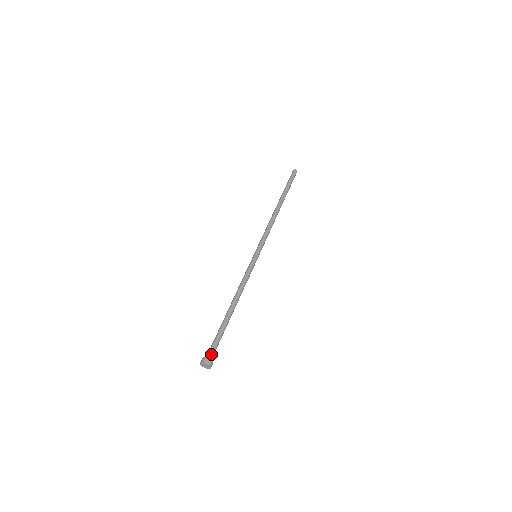
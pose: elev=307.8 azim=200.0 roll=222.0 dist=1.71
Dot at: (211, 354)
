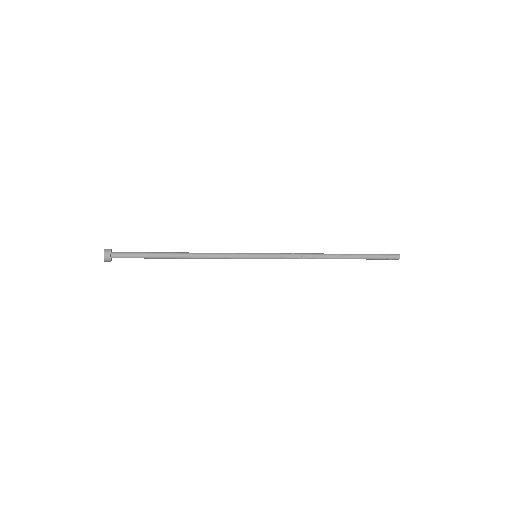
Dot at: (118, 254)
